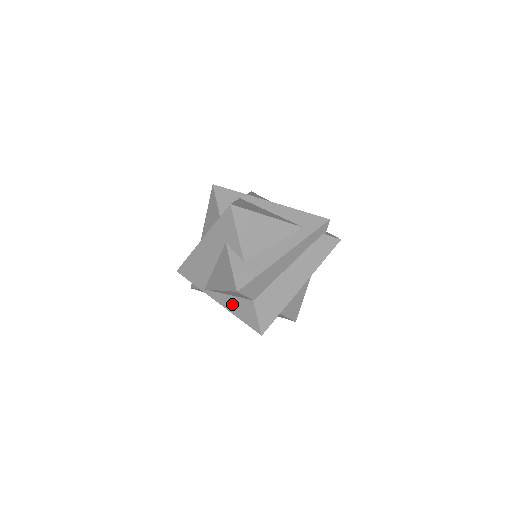
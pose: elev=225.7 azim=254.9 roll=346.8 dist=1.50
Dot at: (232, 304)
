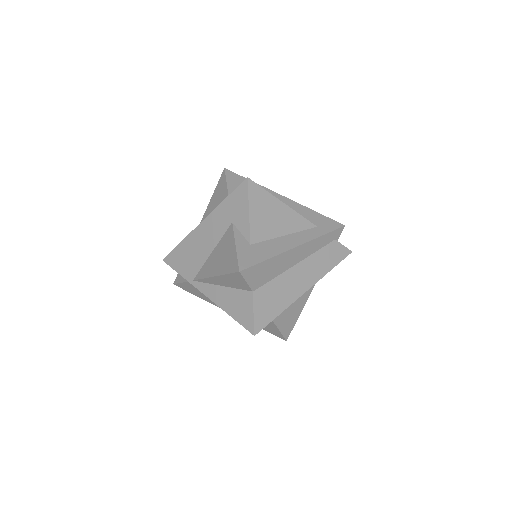
Dot at: (224, 297)
